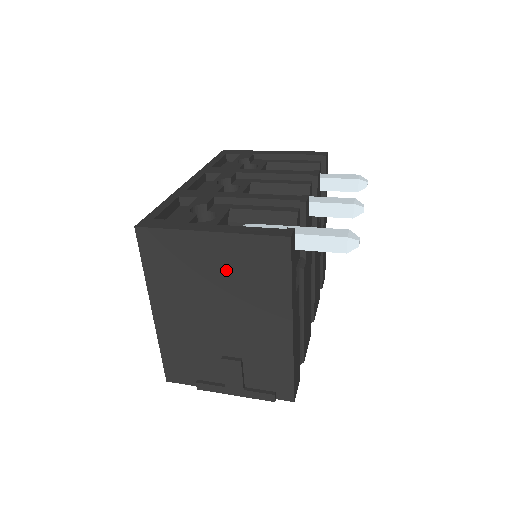
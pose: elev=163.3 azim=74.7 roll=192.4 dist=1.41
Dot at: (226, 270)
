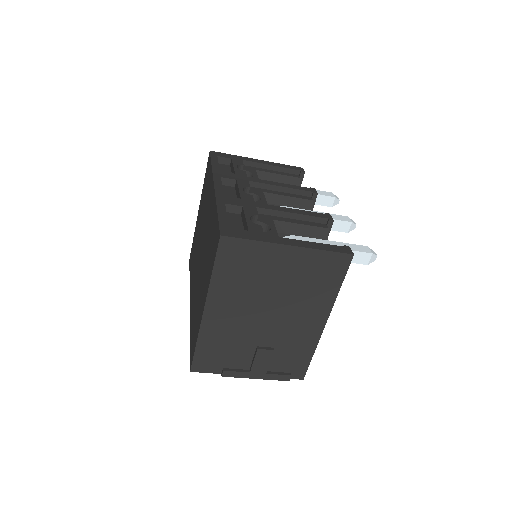
Dot at: (291, 277)
